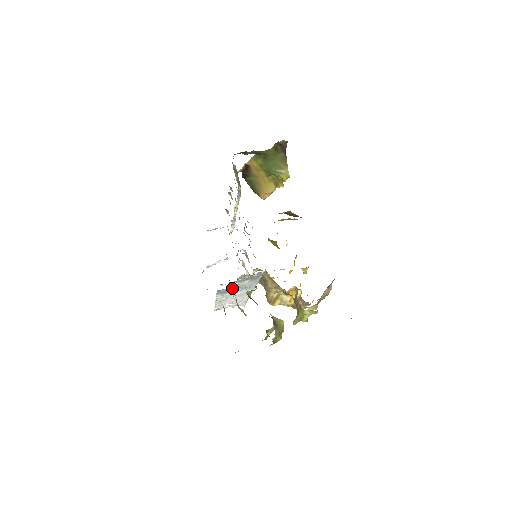
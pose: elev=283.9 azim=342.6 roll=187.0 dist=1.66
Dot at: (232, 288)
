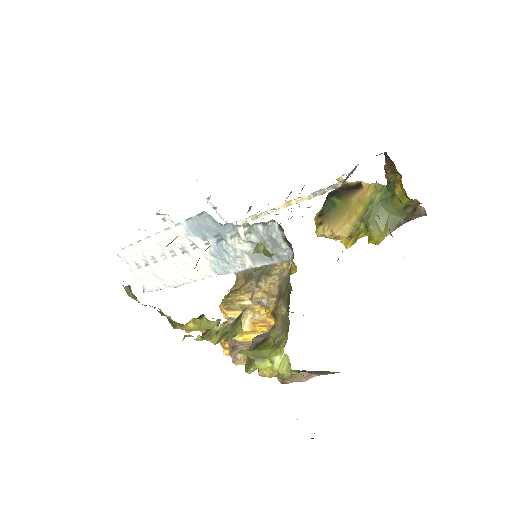
Dot at: (214, 235)
